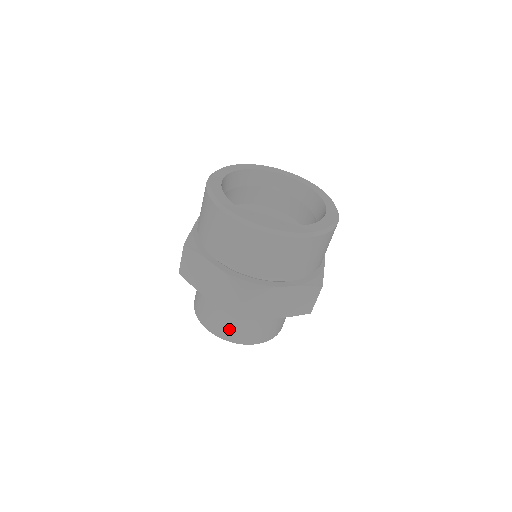
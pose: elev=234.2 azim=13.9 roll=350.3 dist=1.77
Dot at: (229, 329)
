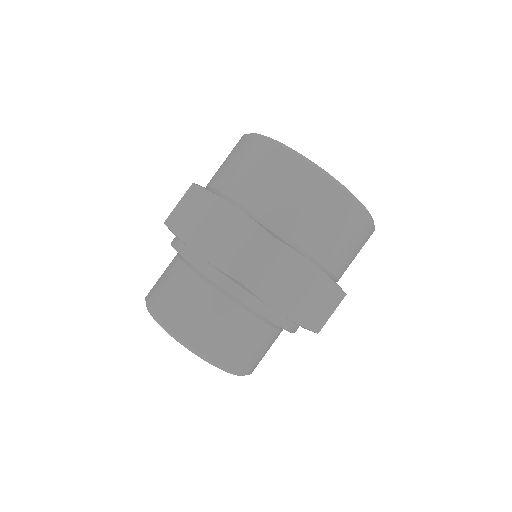
Dot at: (201, 324)
